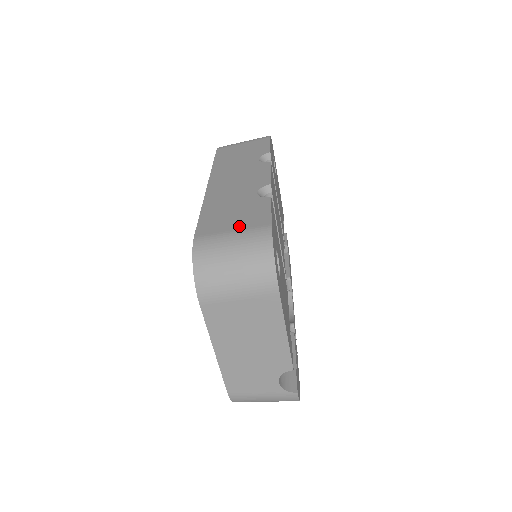
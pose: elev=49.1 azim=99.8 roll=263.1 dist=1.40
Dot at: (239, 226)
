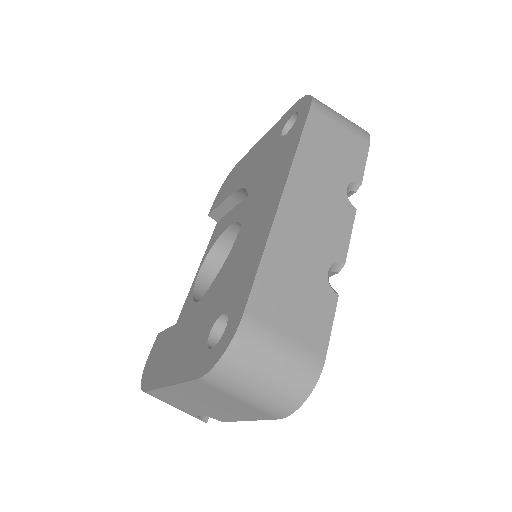
Dot at: (295, 333)
